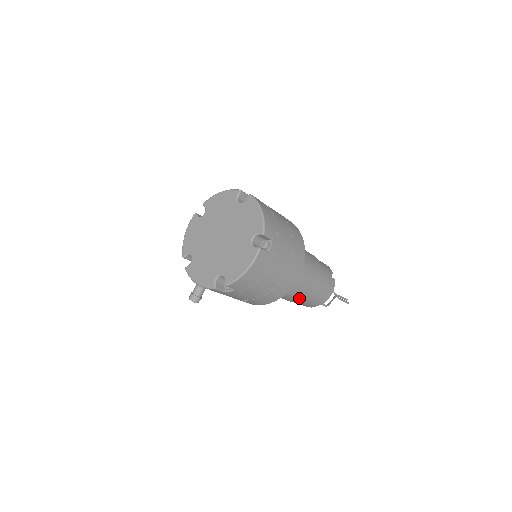
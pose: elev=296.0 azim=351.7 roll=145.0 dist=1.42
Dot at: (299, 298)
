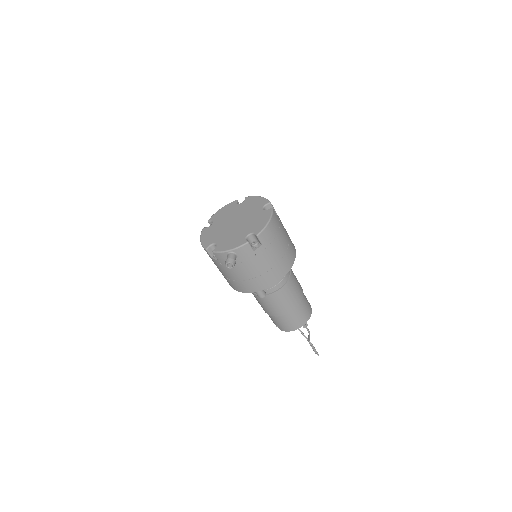
Dot at: (293, 301)
